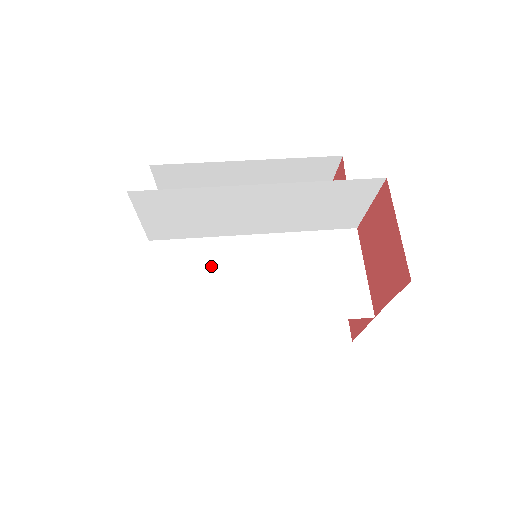
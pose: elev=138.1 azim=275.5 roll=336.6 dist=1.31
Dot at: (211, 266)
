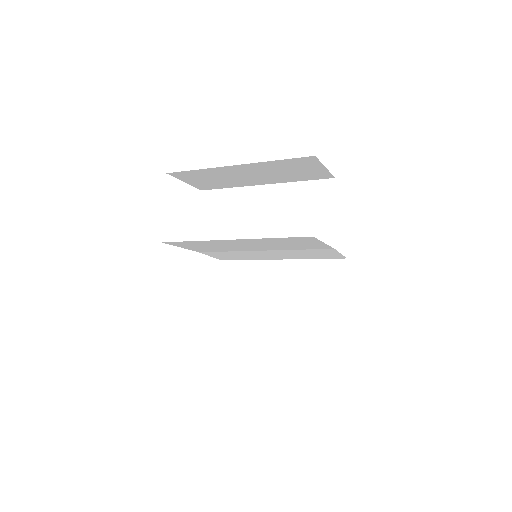
Dot at: (223, 248)
